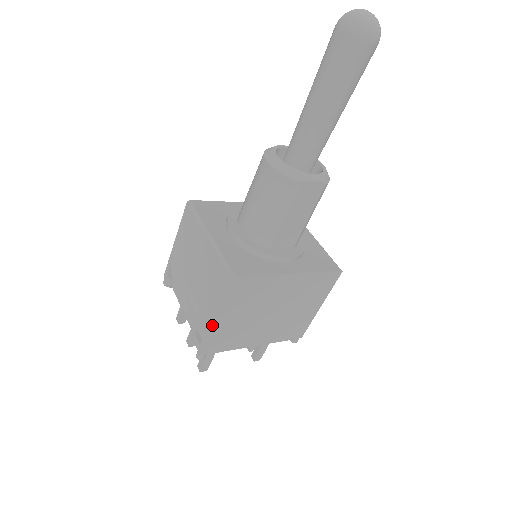
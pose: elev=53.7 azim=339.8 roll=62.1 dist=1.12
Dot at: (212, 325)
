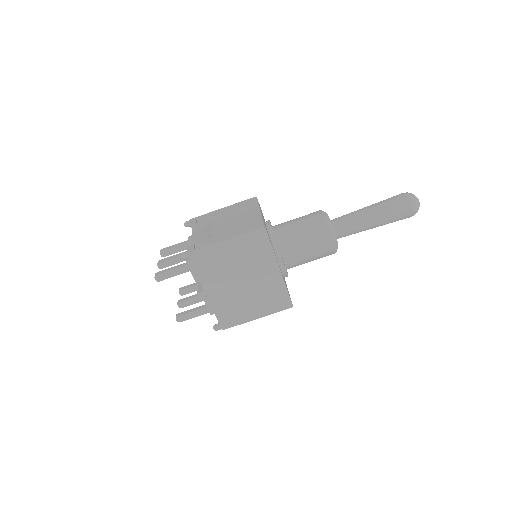
Dot at: (219, 242)
